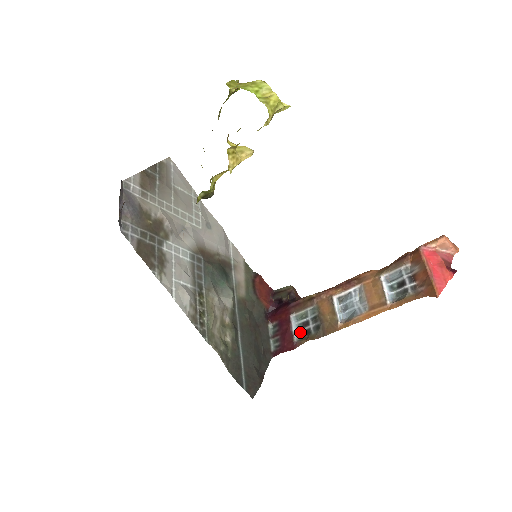
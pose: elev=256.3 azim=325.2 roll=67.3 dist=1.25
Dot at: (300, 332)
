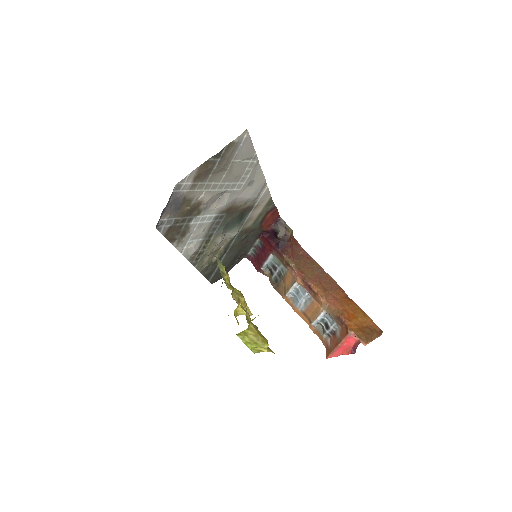
Dot at: (269, 266)
